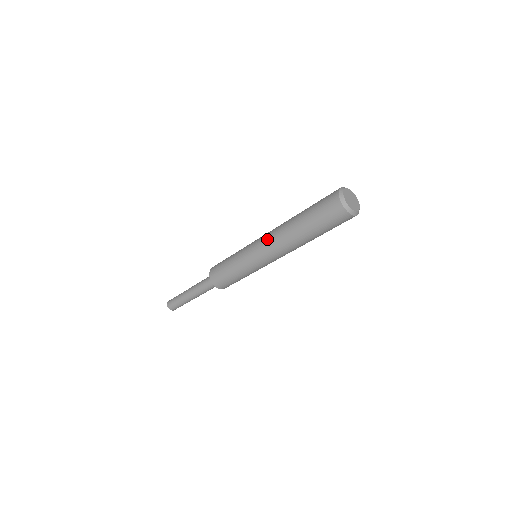
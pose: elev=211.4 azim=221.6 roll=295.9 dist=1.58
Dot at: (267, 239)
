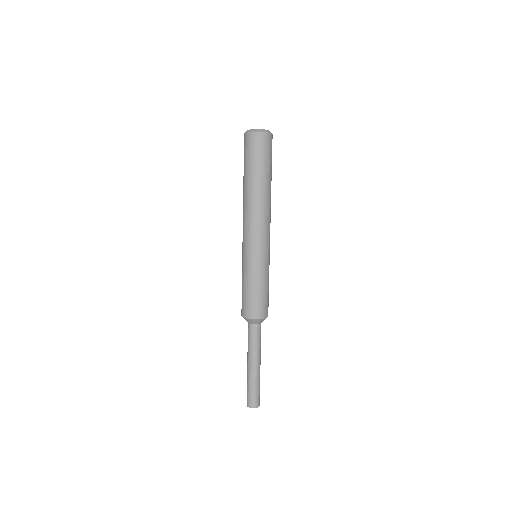
Dot at: occluded
